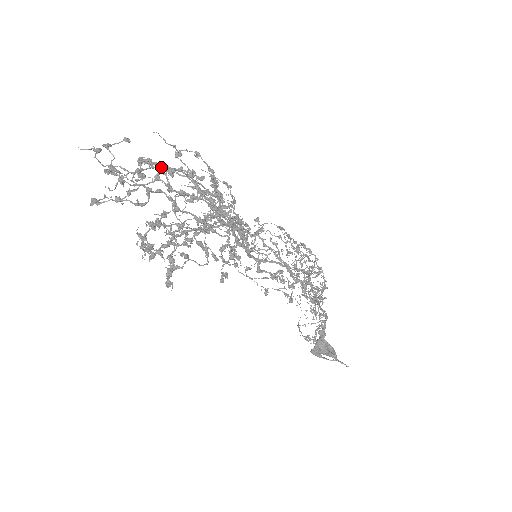
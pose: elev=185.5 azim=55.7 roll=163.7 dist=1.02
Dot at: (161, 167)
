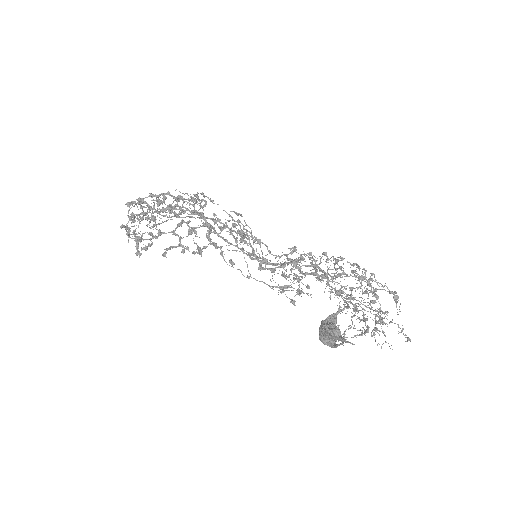
Dot at: (155, 195)
